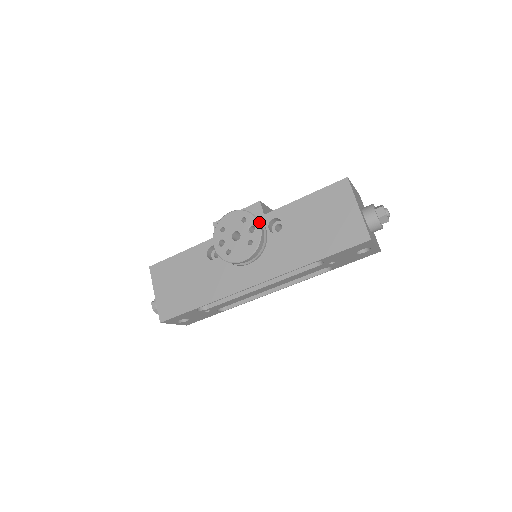
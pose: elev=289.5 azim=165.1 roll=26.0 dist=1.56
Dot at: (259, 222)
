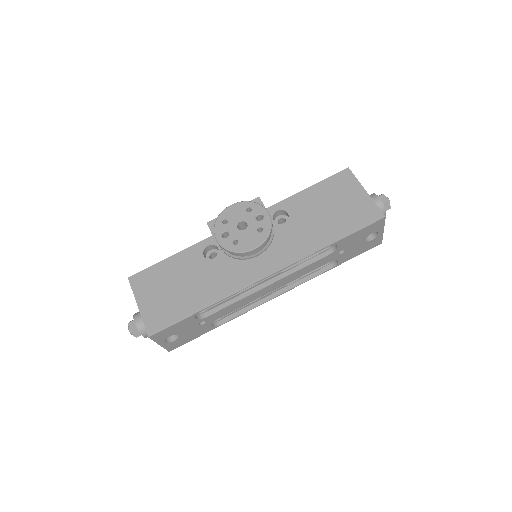
Dot at: occluded
